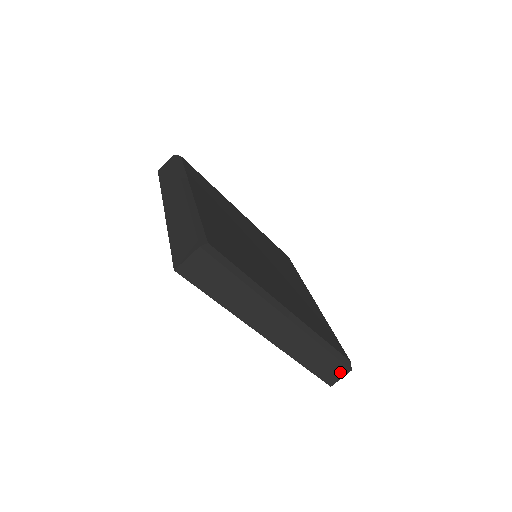
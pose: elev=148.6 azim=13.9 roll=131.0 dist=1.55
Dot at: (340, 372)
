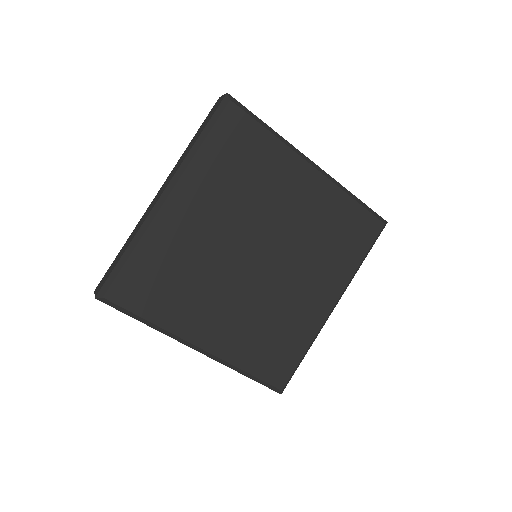
Dot at: occluded
